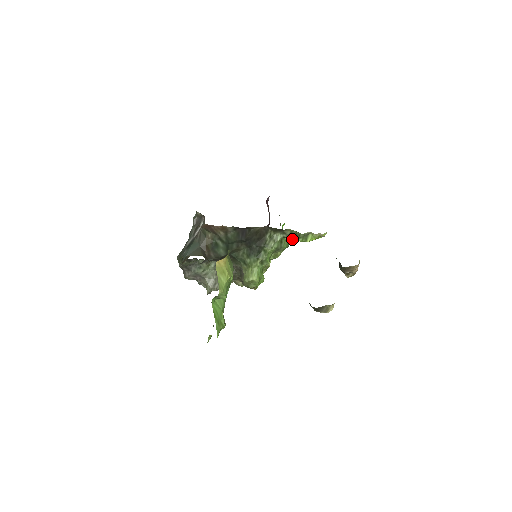
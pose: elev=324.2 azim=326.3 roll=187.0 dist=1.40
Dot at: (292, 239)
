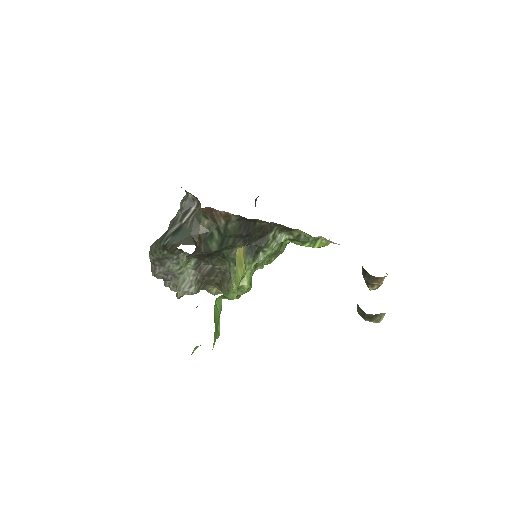
Dot at: (298, 242)
